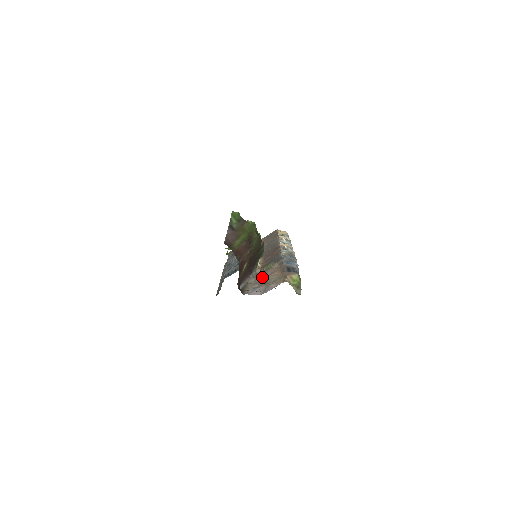
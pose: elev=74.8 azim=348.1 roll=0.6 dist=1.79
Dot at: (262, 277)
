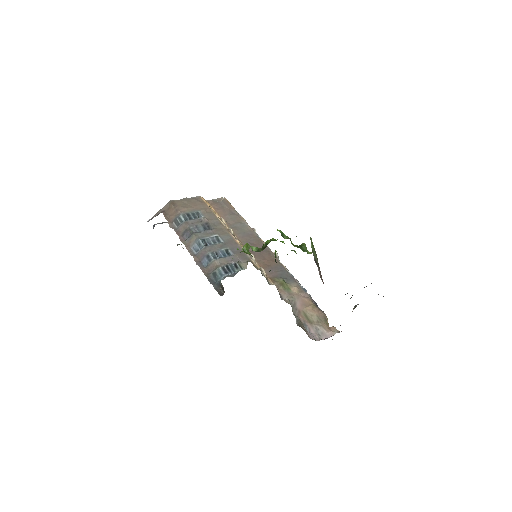
Dot at: (295, 305)
